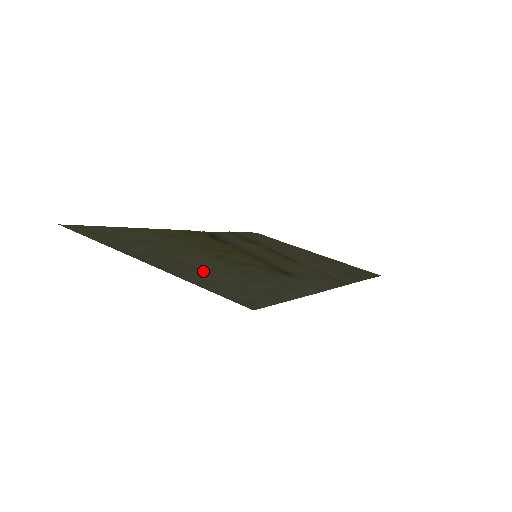
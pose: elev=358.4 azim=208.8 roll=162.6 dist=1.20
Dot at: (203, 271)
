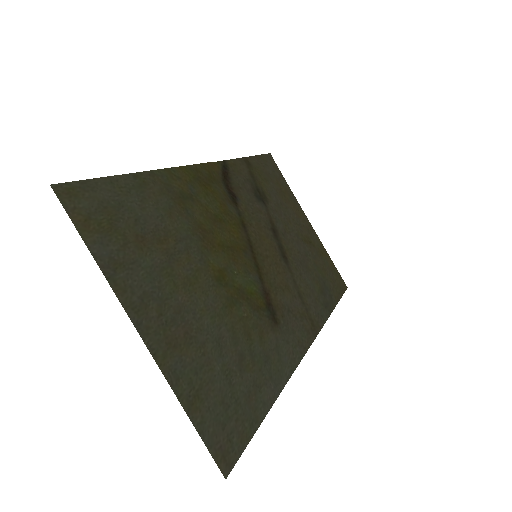
Dot at: (198, 347)
